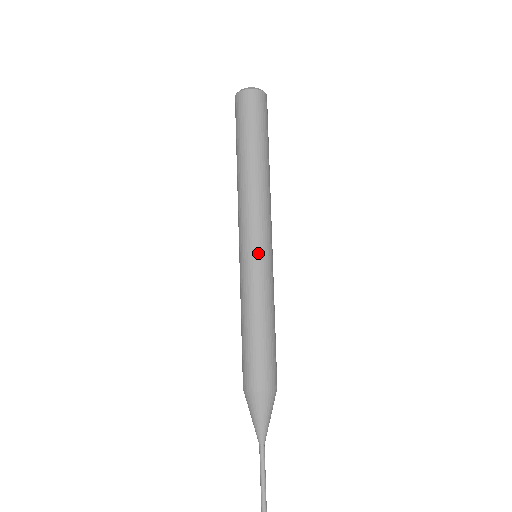
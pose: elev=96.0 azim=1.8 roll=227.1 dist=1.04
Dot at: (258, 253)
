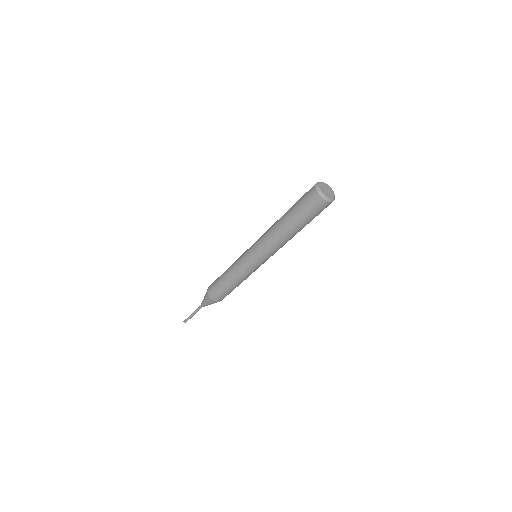
Dot at: (250, 259)
